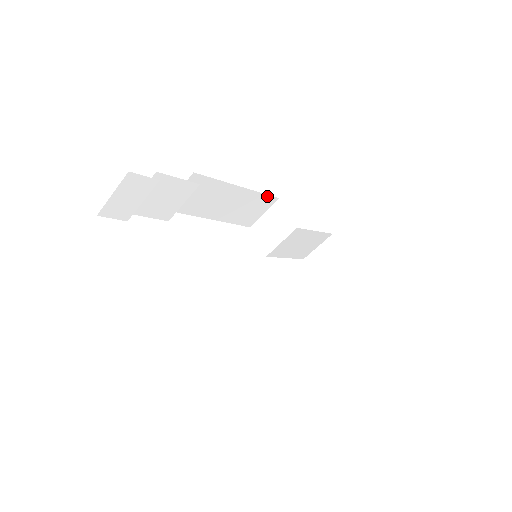
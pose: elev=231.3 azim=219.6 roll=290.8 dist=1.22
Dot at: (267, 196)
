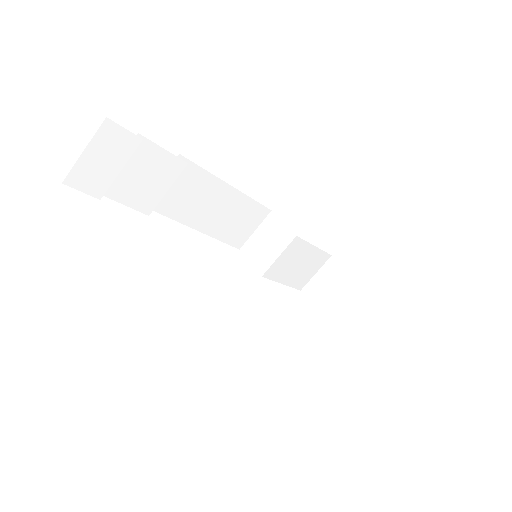
Dot at: (258, 205)
